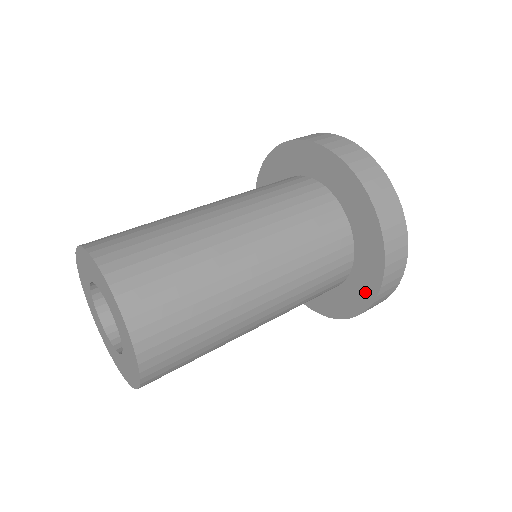
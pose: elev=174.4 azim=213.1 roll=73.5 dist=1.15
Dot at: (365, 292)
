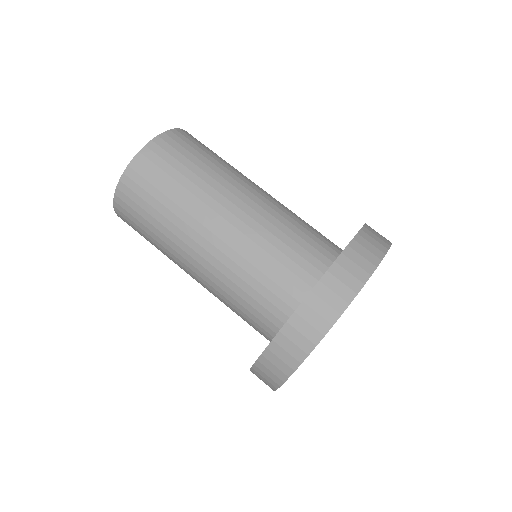
Dot at: occluded
